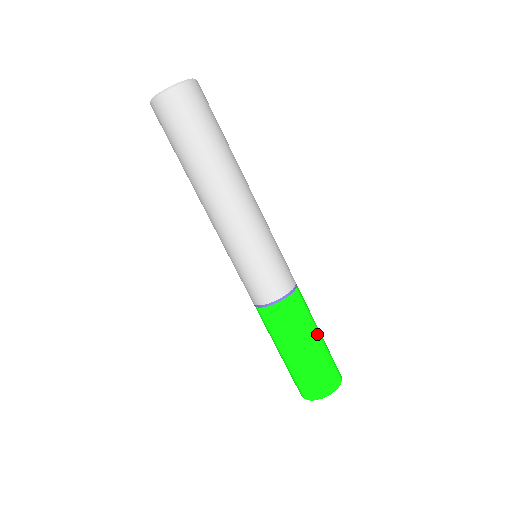
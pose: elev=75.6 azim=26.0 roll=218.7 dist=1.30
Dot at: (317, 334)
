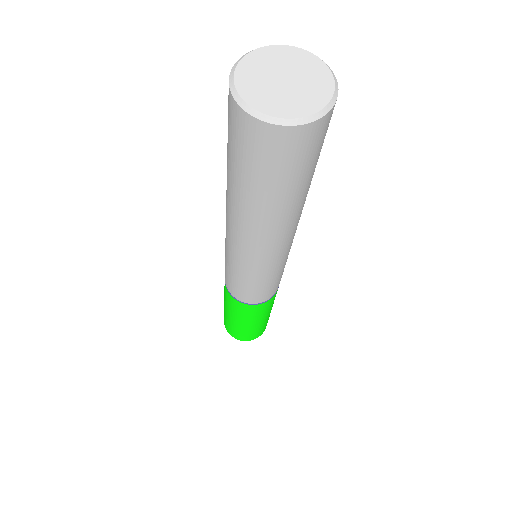
Dot at: occluded
